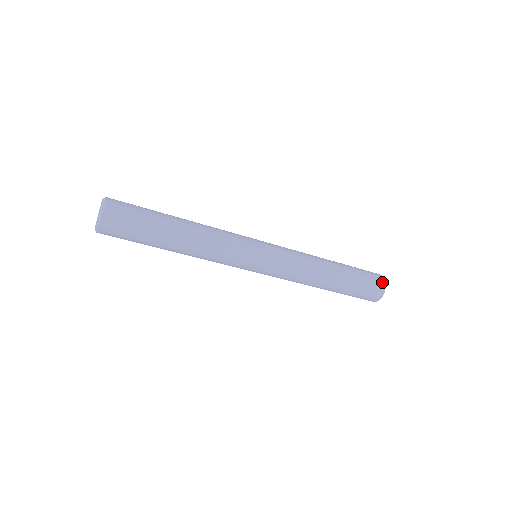
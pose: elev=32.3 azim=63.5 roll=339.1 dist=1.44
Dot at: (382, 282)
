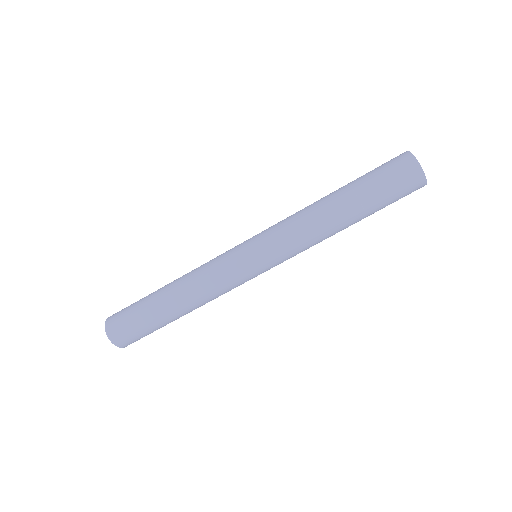
Dot at: occluded
